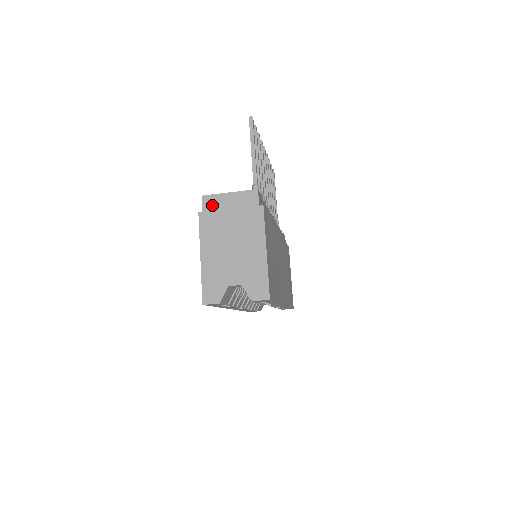
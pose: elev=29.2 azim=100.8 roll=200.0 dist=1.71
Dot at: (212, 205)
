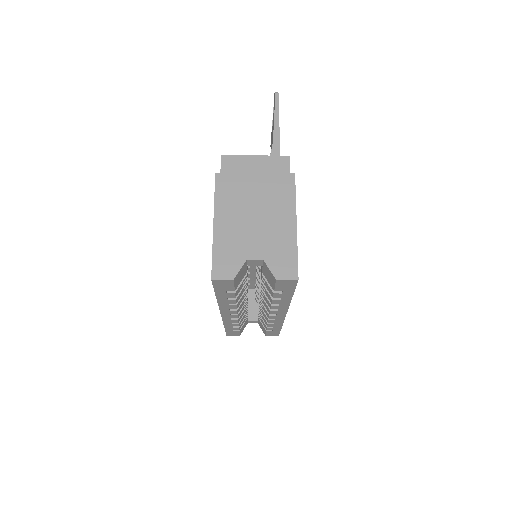
Dot at: (233, 166)
